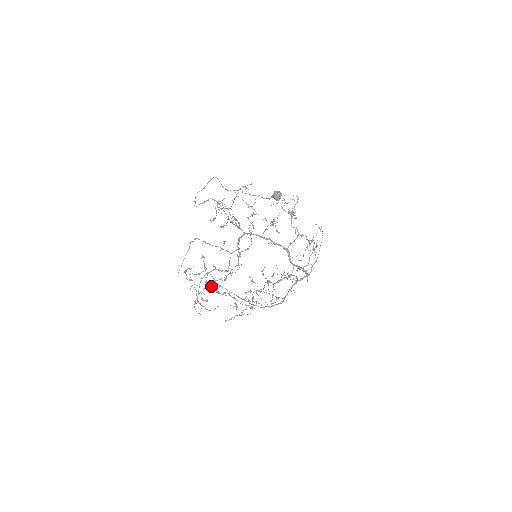
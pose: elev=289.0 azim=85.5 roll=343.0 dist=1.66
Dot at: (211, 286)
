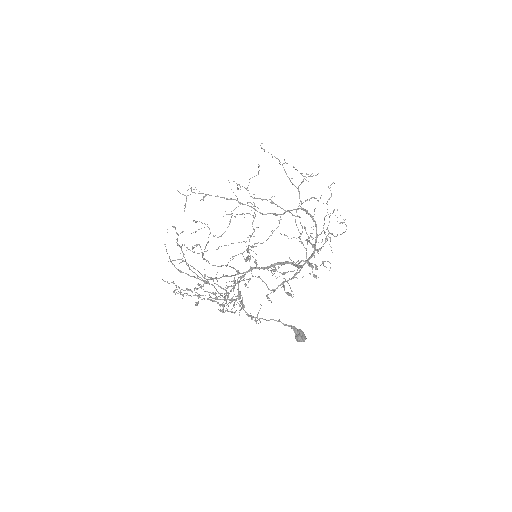
Dot at: occluded
